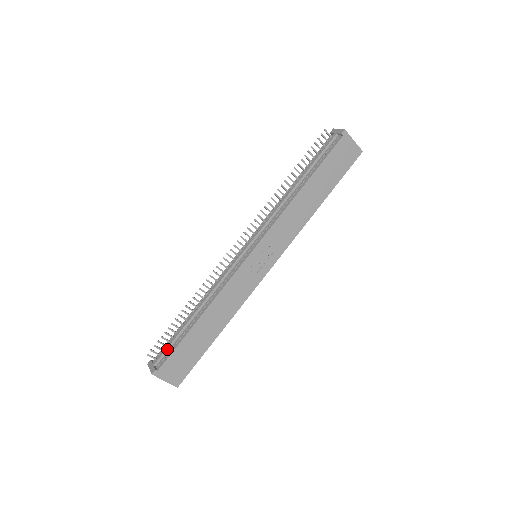
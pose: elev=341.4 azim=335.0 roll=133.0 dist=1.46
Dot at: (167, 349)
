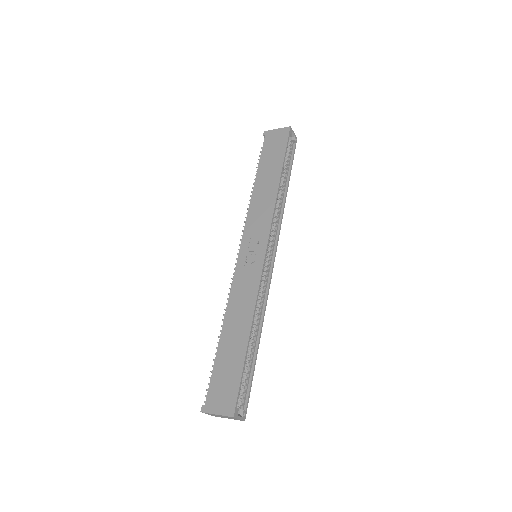
Dot at: occluded
